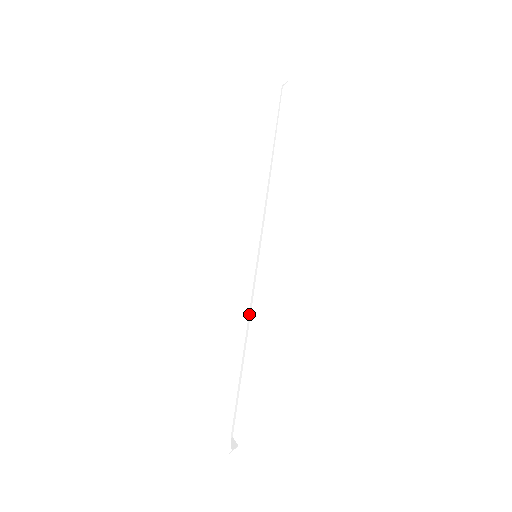
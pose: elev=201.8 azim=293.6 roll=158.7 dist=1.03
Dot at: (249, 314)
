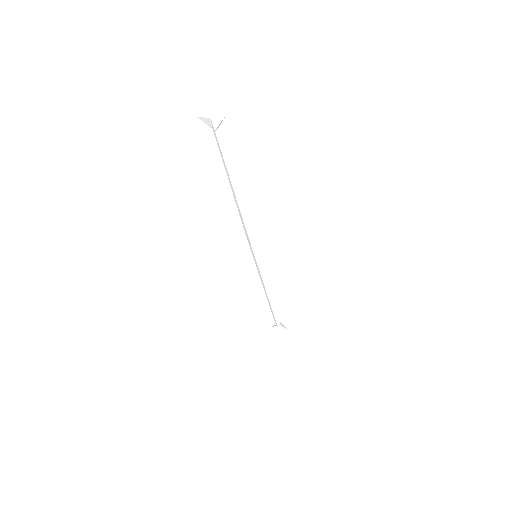
Dot at: (265, 284)
